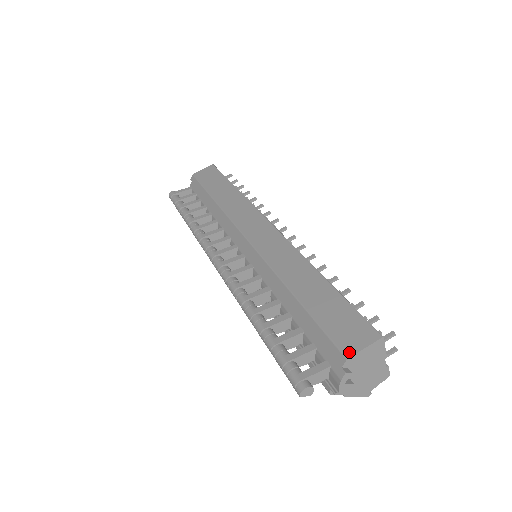
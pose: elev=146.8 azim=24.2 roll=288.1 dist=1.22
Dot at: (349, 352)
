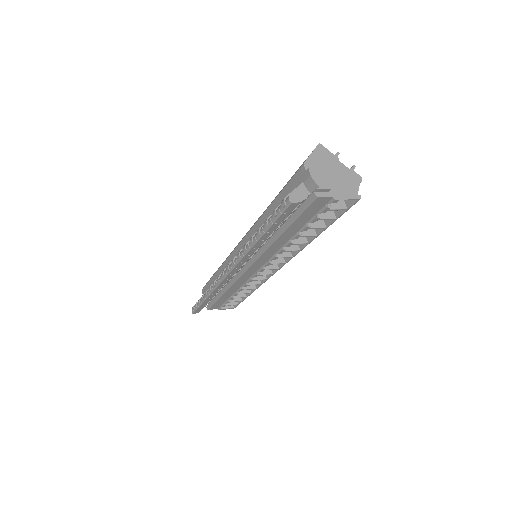
Dot at: (304, 162)
